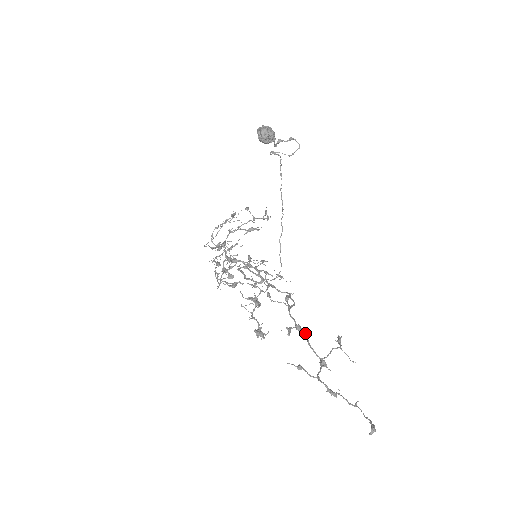
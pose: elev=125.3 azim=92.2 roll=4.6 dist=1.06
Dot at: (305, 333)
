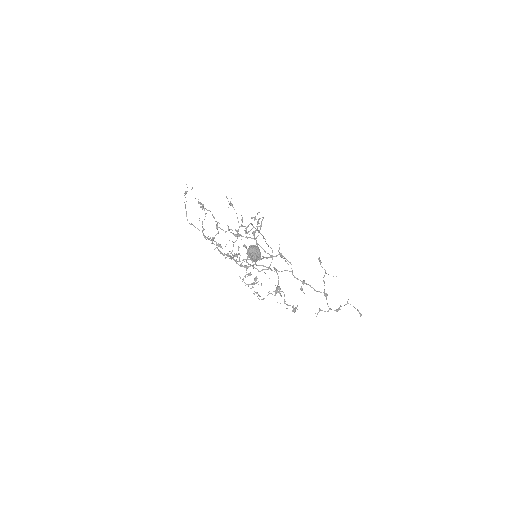
Dot at: (310, 286)
